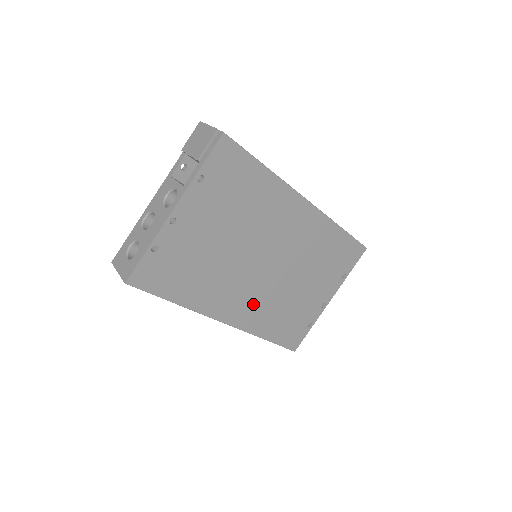
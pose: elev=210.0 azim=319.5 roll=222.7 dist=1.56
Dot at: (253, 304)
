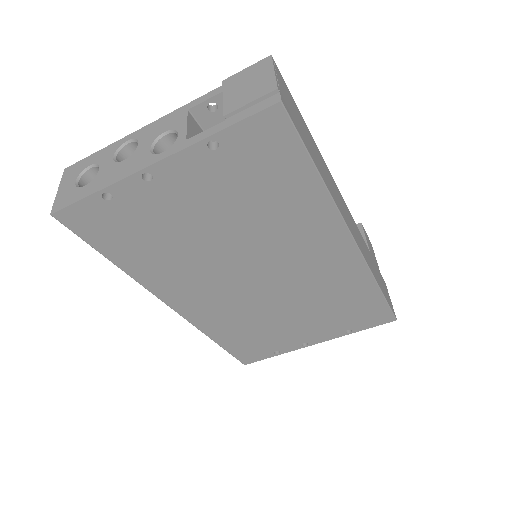
Dot at: (217, 307)
